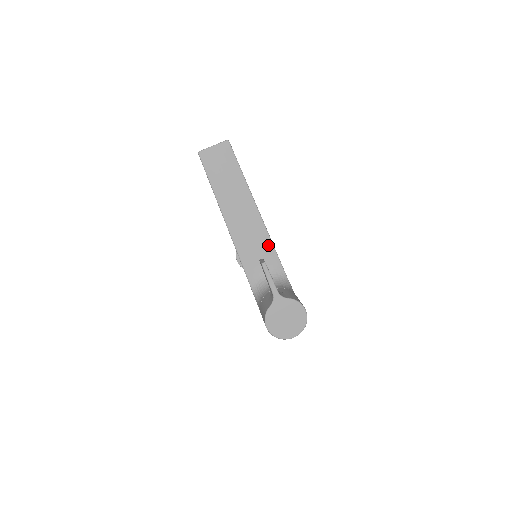
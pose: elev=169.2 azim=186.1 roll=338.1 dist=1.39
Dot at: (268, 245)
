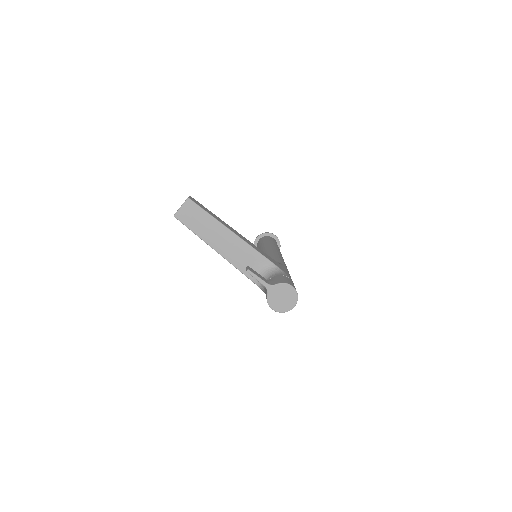
Dot at: (252, 251)
